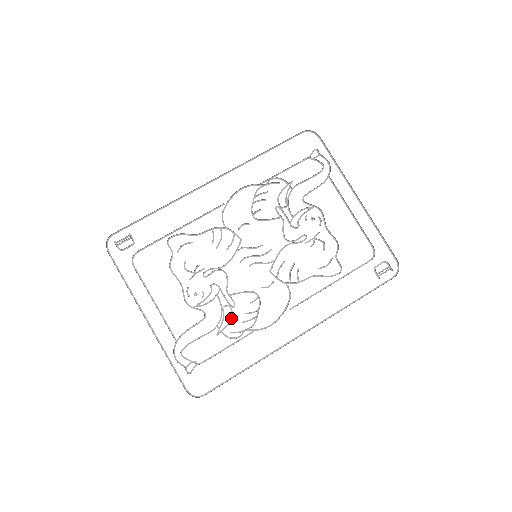
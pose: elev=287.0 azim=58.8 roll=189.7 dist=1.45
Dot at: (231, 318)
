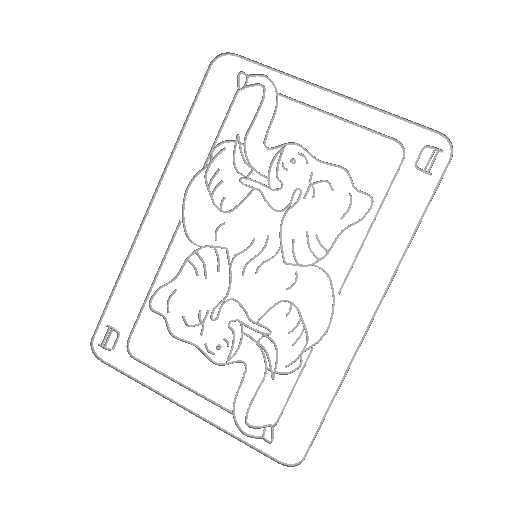
Dot at: (276, 349)
